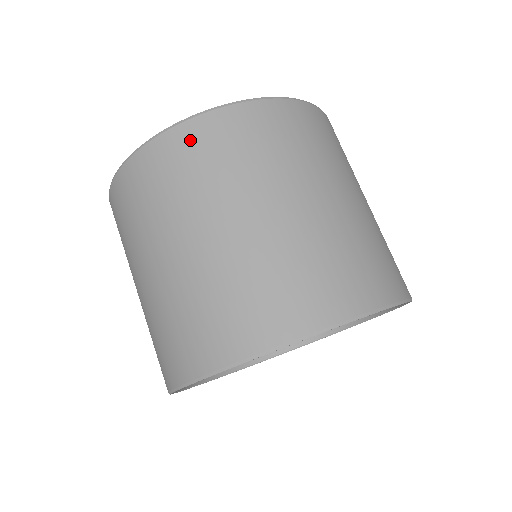
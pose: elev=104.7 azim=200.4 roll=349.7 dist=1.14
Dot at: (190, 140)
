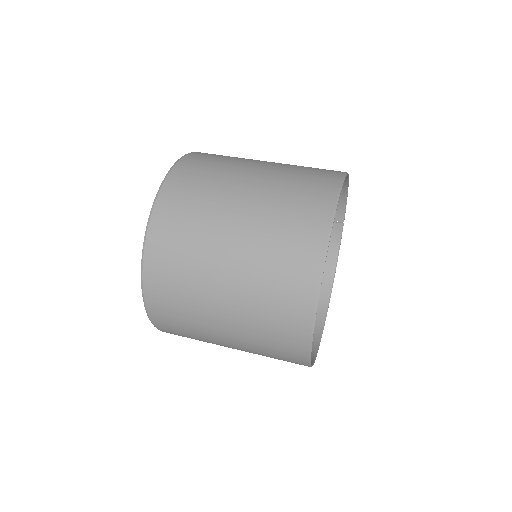
Dot at: (192, 163)
